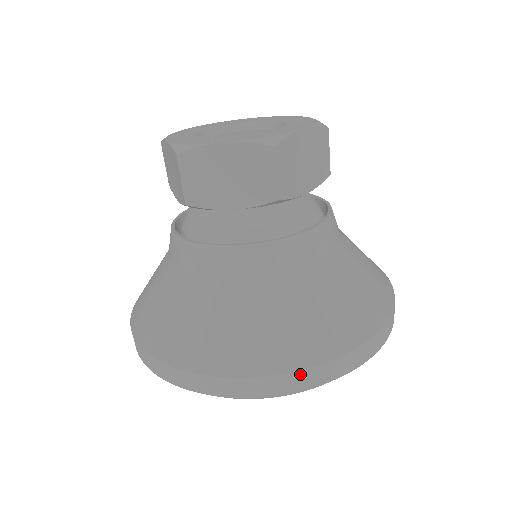
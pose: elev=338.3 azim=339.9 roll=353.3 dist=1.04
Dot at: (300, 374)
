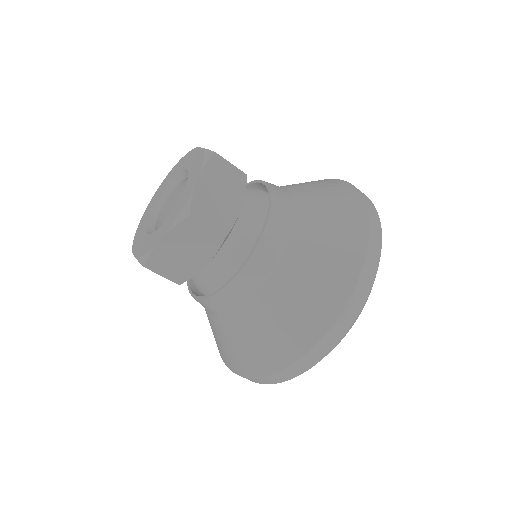
Dot at: (247, 378)
